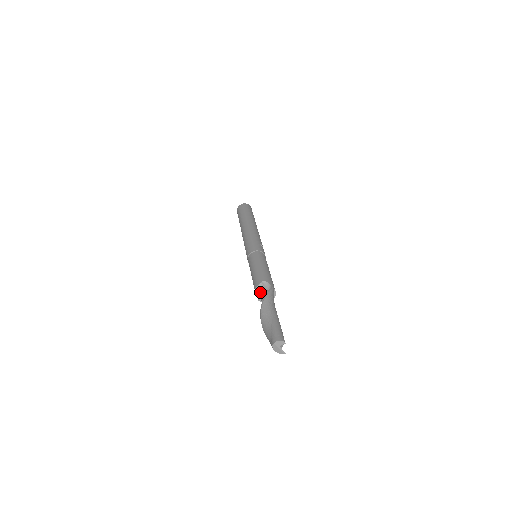
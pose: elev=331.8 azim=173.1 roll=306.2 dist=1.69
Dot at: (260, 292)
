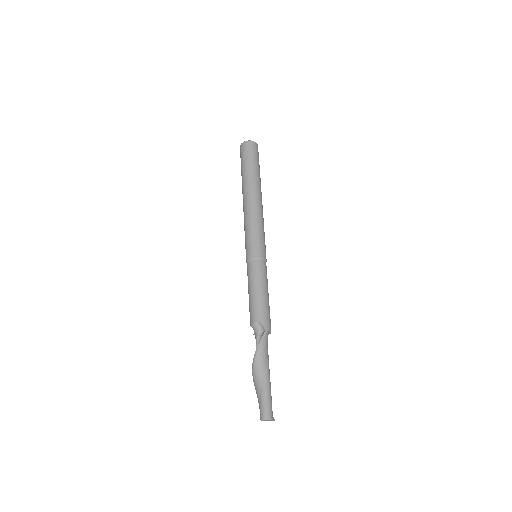
Dot at: (254, 333)
